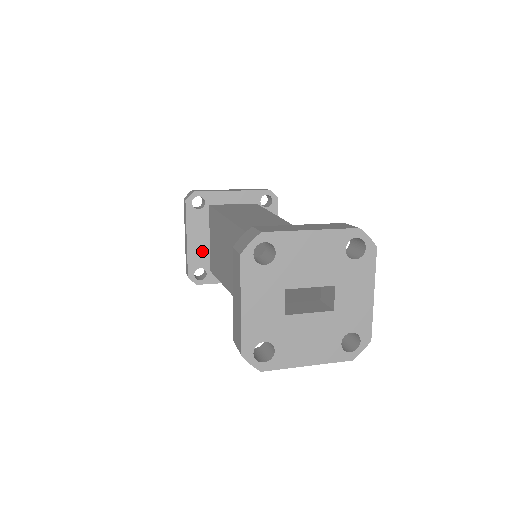
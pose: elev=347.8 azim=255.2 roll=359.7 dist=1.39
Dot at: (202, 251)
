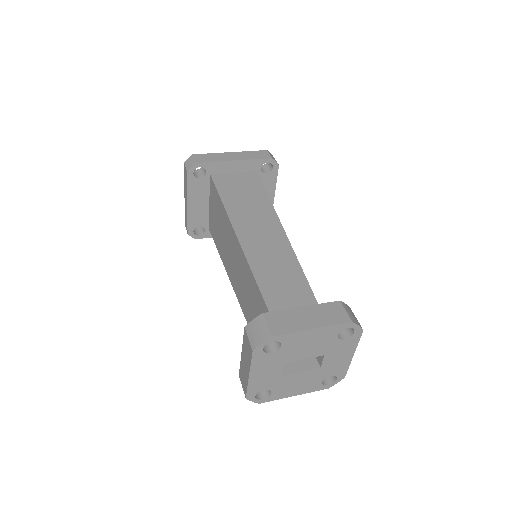
Dot at: (201, 213)
